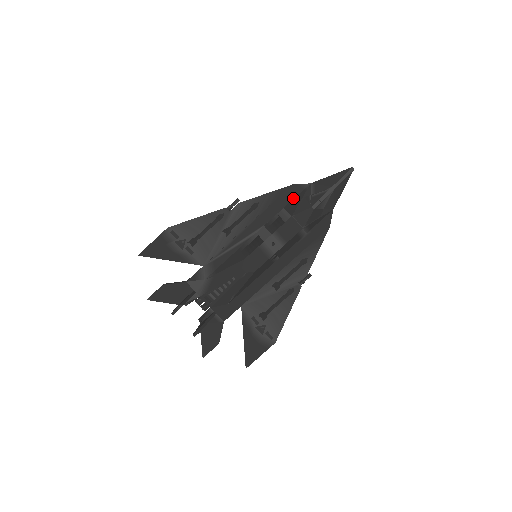
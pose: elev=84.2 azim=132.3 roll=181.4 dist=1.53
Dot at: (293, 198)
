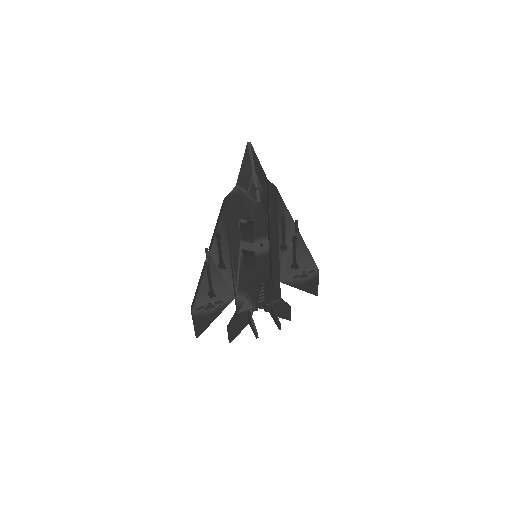
Dot at: (236, 207)
